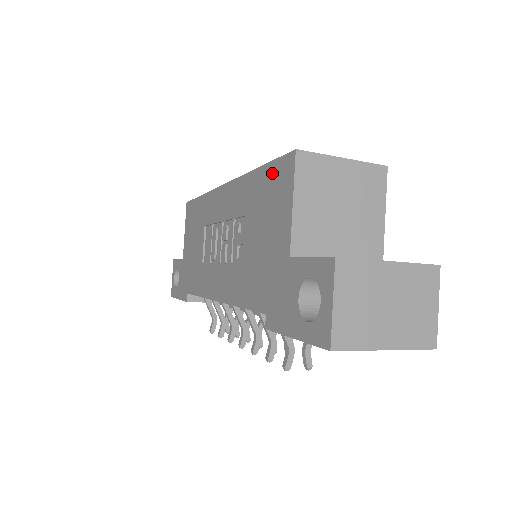
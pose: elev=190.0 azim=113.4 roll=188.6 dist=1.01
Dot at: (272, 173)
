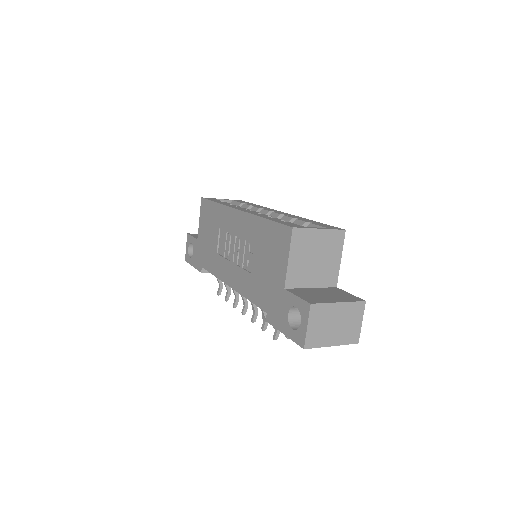
Dot at: (276, 230)
